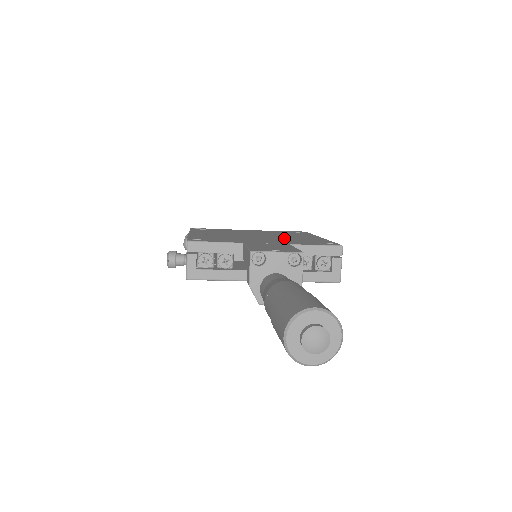
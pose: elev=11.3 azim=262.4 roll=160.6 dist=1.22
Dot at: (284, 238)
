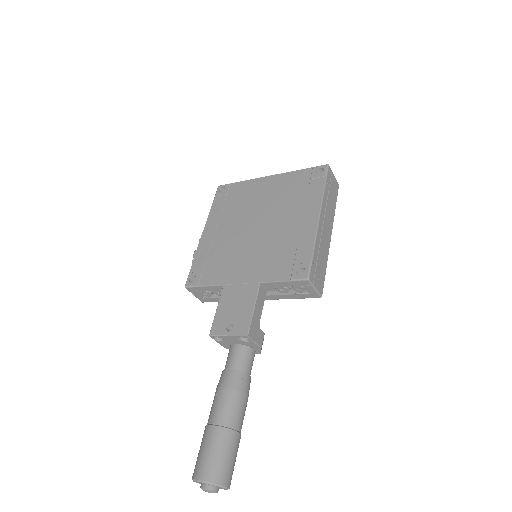
Dot at: (274, 238)
